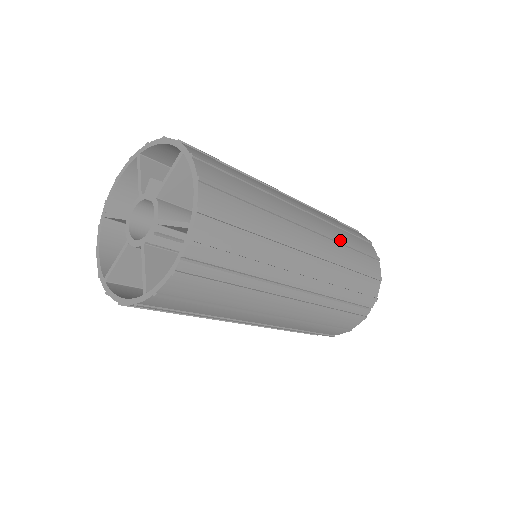
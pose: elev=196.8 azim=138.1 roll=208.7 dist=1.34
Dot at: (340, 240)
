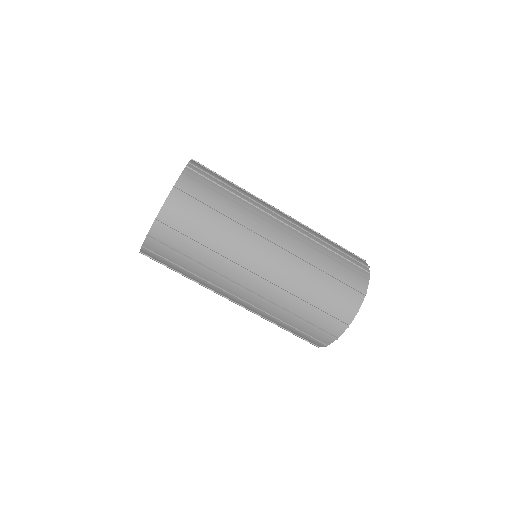
Dot at: occluded
